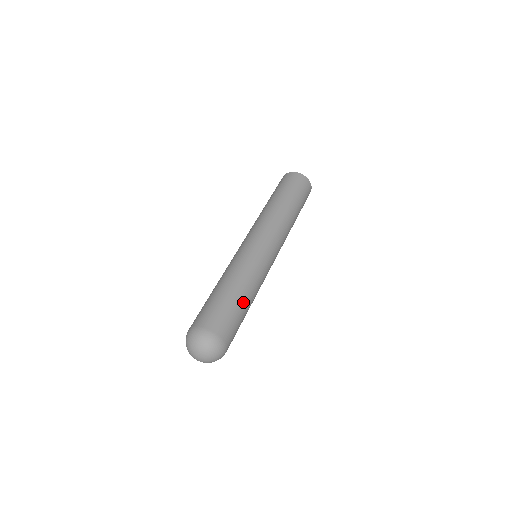
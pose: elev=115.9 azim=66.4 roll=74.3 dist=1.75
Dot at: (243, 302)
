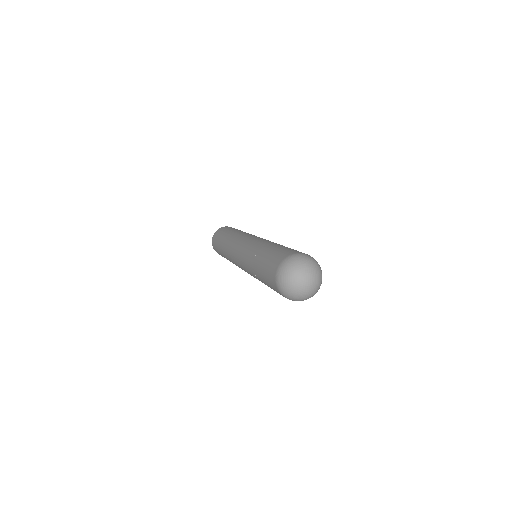
Dot at: occluded
